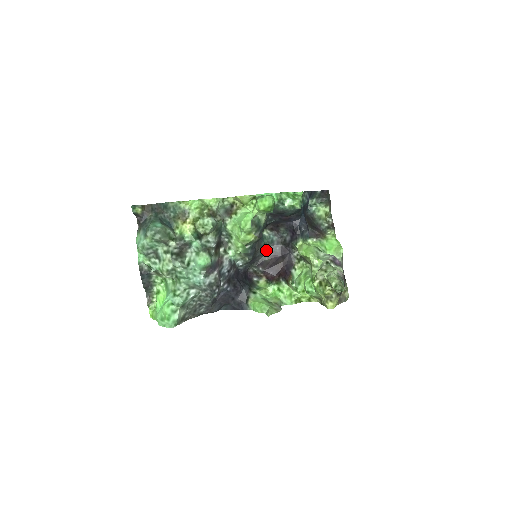
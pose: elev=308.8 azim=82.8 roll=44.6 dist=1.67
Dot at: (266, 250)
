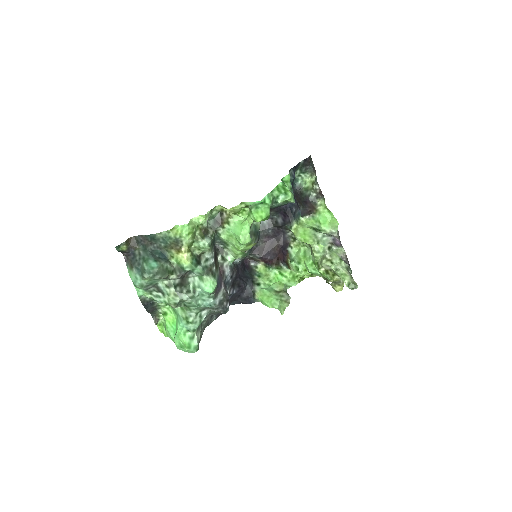
Dot at: (259, 236)
